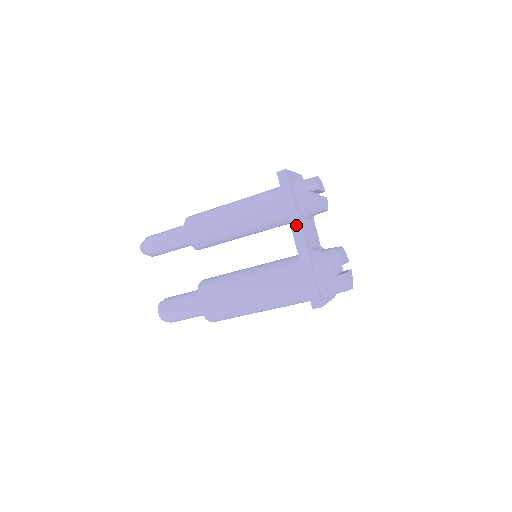
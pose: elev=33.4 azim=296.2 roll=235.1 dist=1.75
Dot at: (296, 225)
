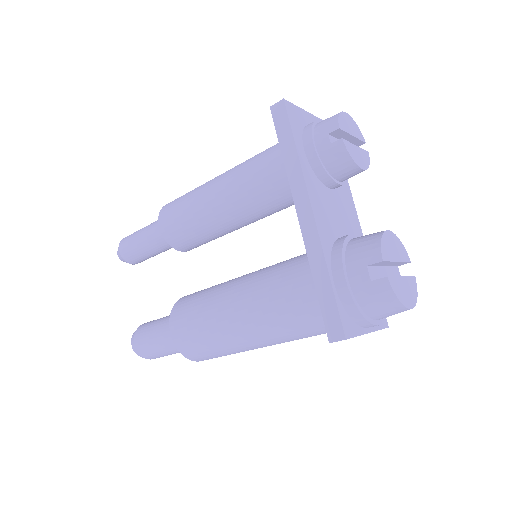
Dot at: (300, 191)
